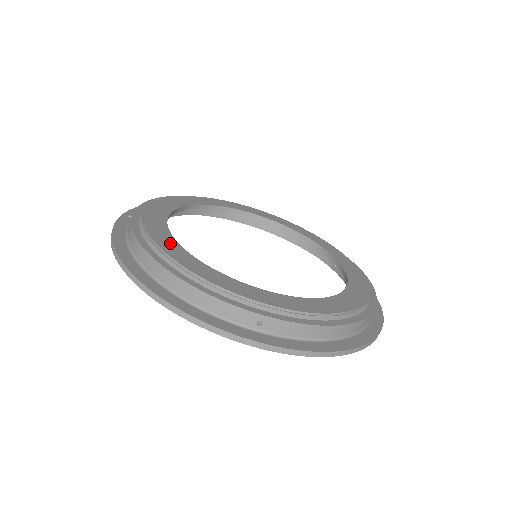
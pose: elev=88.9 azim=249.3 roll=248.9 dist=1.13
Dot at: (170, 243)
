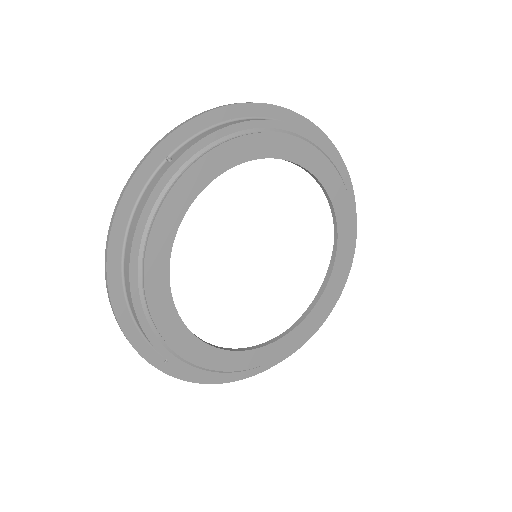
Dot at: (161, 254)
